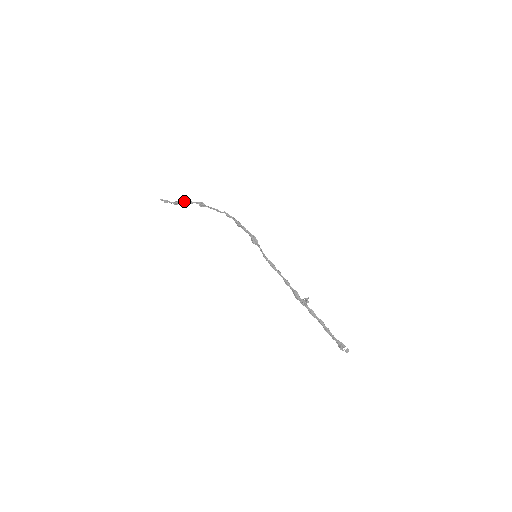
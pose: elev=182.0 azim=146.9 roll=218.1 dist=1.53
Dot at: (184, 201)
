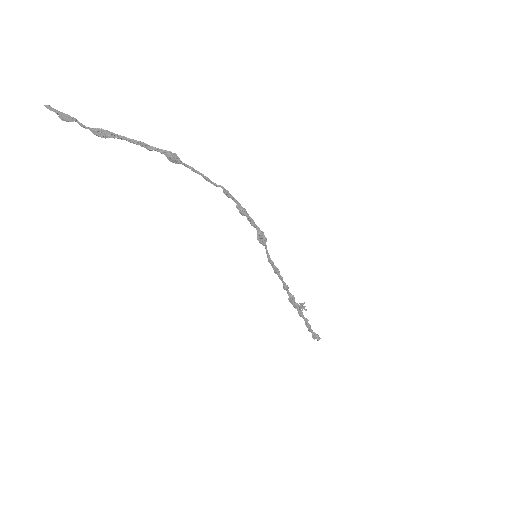
Dot at: (128, 138)
